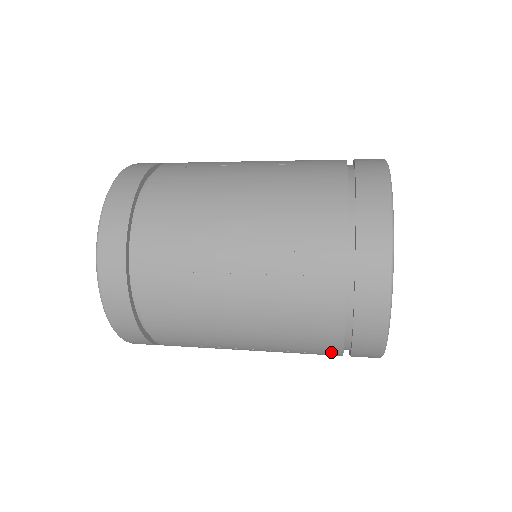
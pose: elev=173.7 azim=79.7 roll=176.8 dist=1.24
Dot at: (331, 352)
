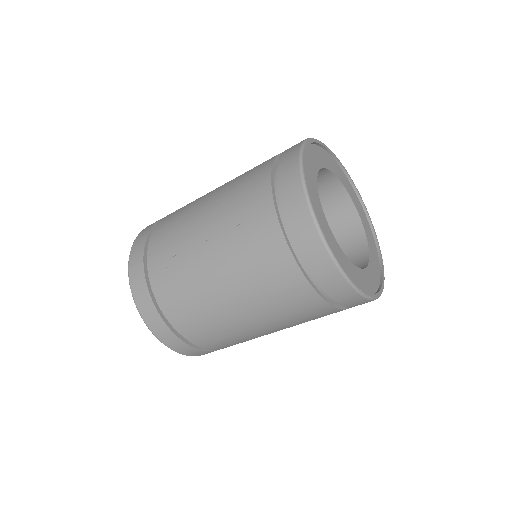
Dot at: (314, 302)
